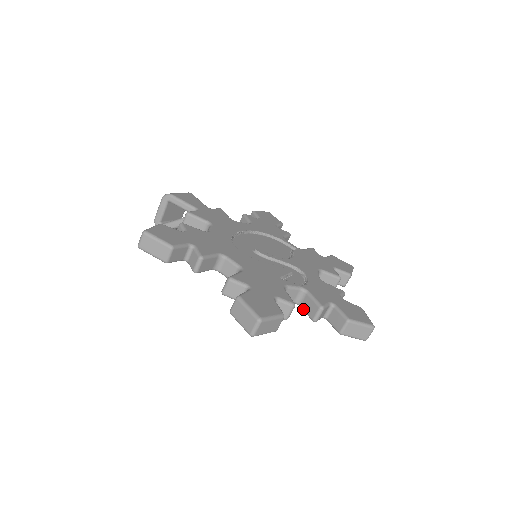
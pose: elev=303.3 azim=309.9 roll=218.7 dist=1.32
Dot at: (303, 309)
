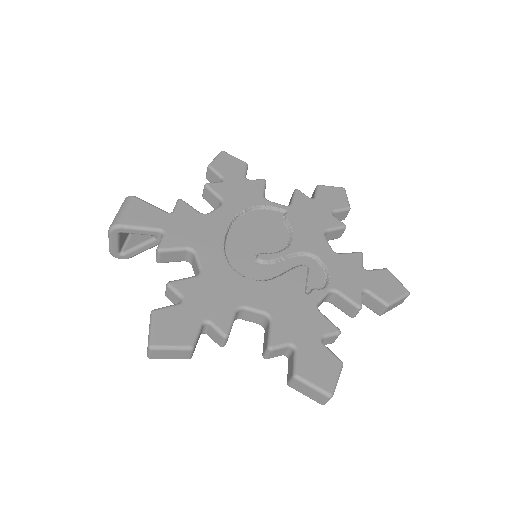
Dot at: occluded
